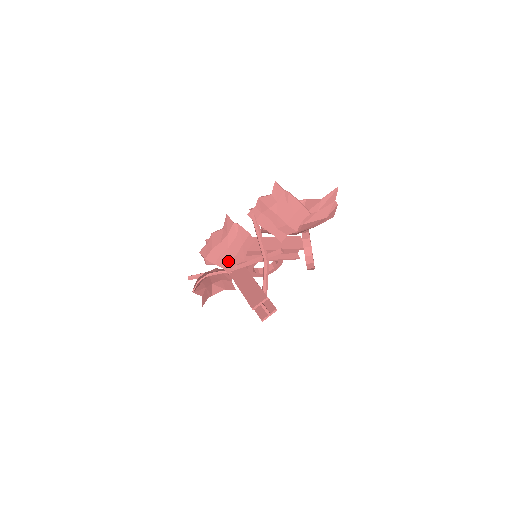
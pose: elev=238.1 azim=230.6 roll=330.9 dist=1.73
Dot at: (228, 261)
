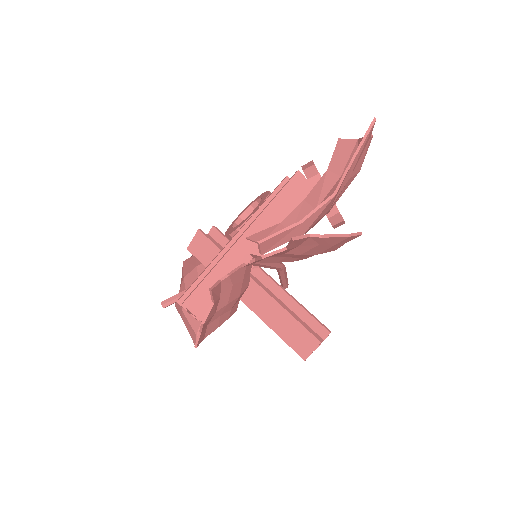
Dot at: (231, 308)
